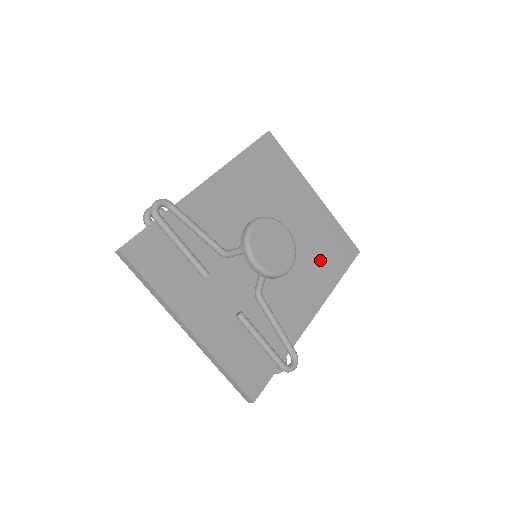
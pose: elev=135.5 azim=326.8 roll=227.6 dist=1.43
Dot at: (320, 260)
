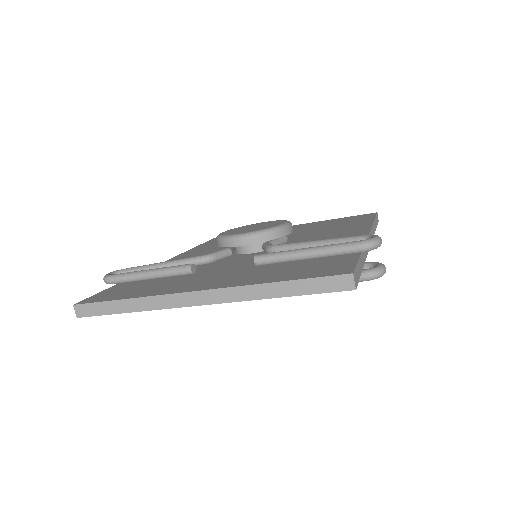
Dot at: (334, 228)
